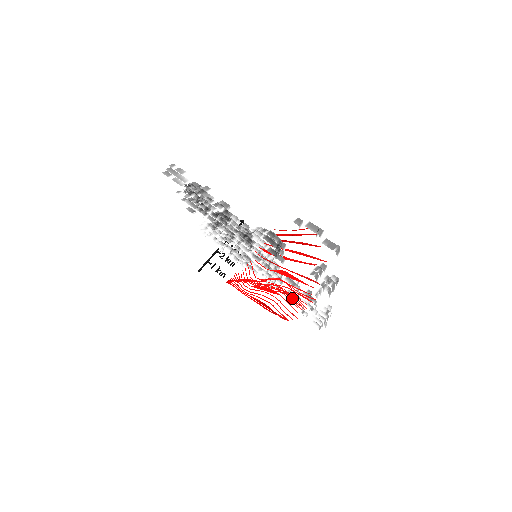
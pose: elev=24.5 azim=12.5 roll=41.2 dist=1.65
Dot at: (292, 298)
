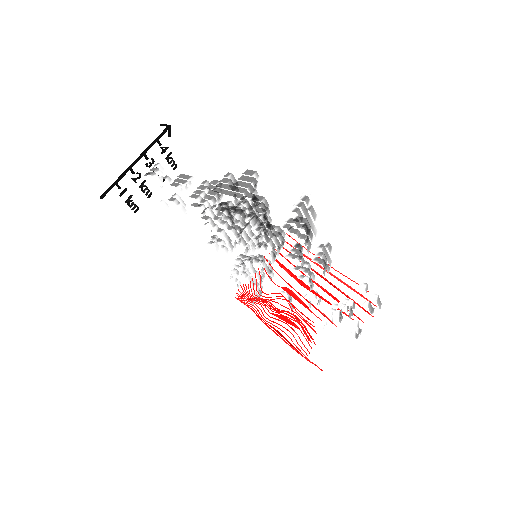
Dot at: (309, 333)
